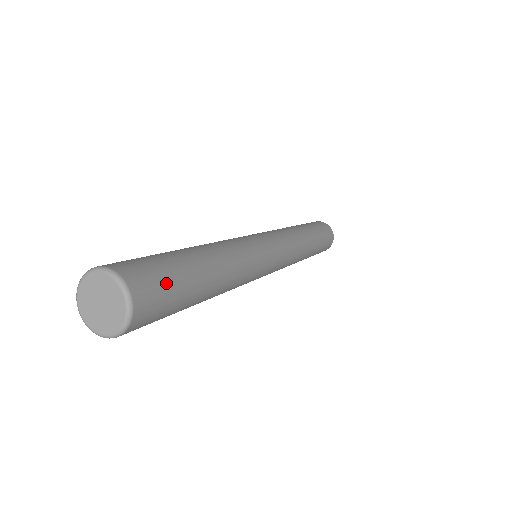
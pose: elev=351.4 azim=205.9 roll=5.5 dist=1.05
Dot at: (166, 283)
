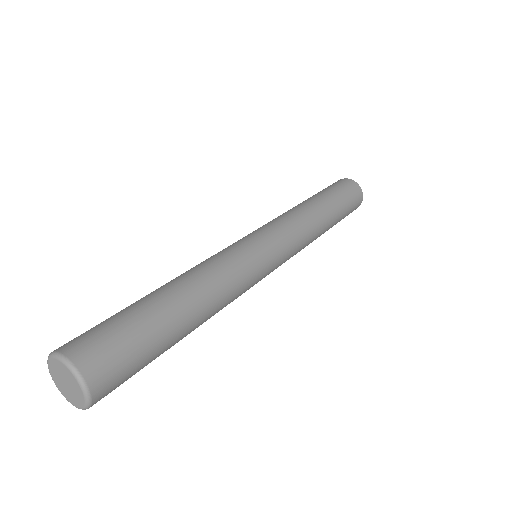
Dot at: (119, 341)
